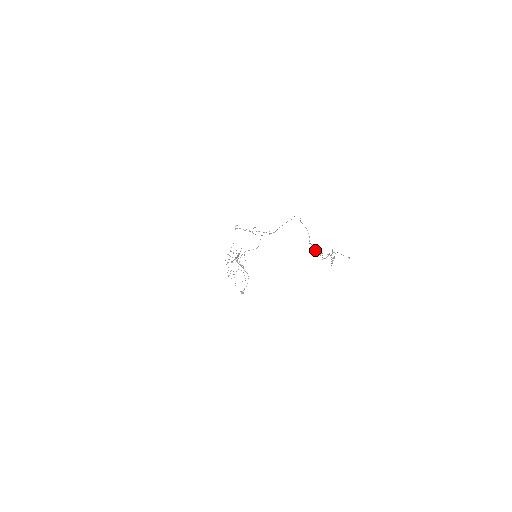
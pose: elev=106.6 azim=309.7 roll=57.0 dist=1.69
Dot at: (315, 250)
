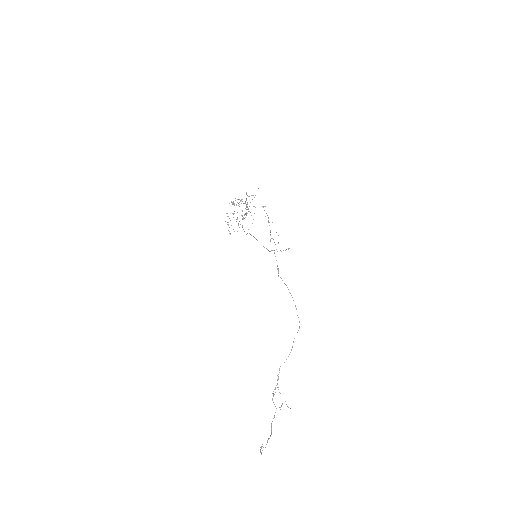
Dot at: (278, 376)
